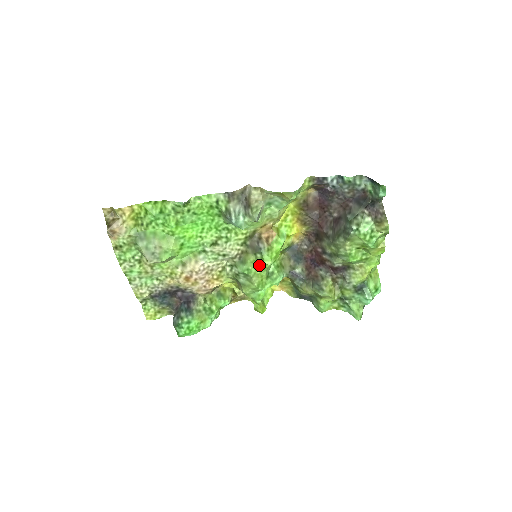
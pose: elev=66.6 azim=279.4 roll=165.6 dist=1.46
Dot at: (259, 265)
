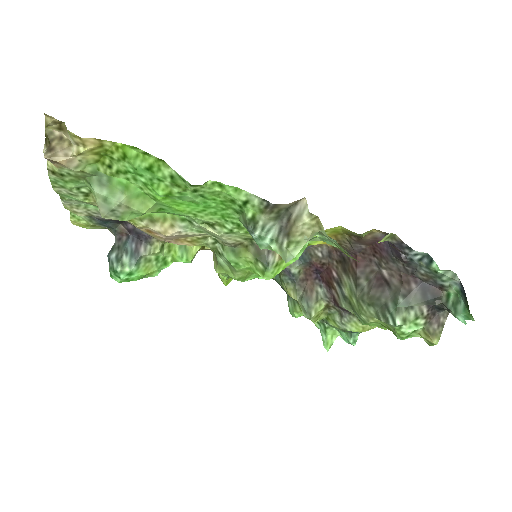
Dot at: (254, 269)
